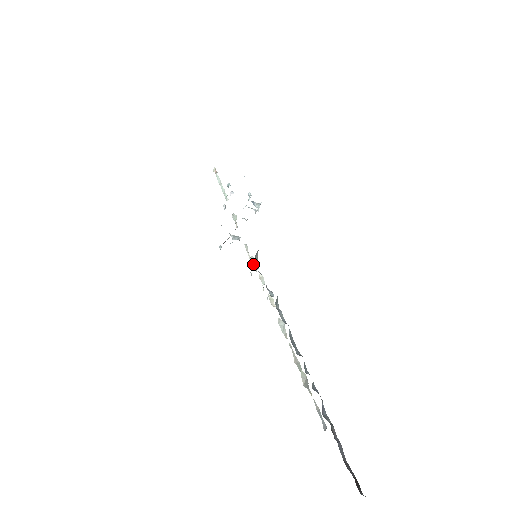
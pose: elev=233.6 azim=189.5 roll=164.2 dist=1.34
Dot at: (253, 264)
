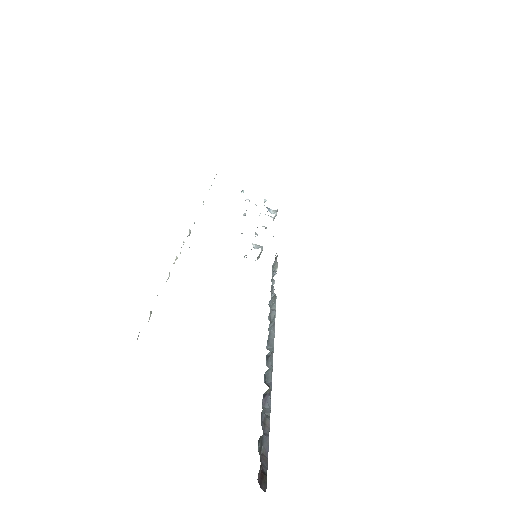
Dot at: occluded
